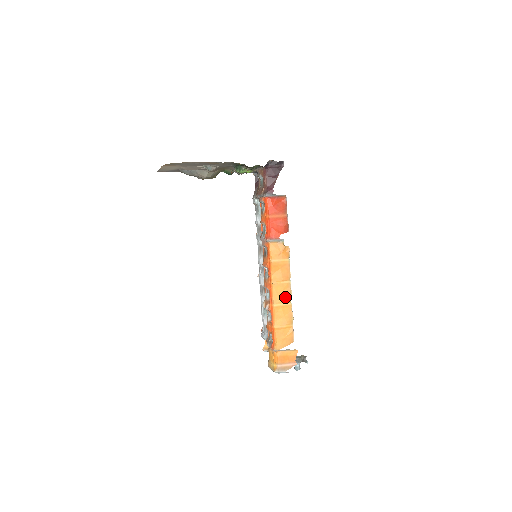
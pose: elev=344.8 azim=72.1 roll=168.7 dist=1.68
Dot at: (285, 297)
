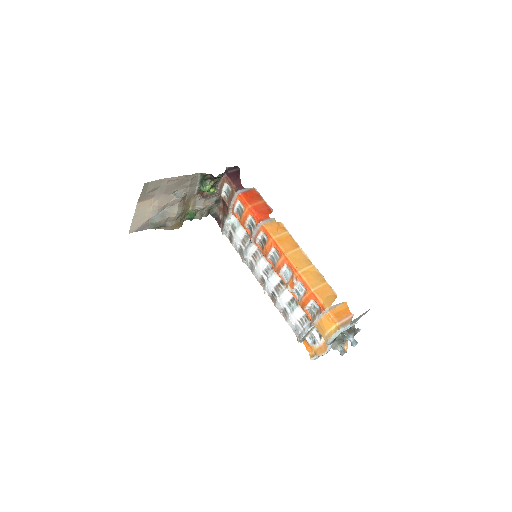
Dot at: (304, 262)
